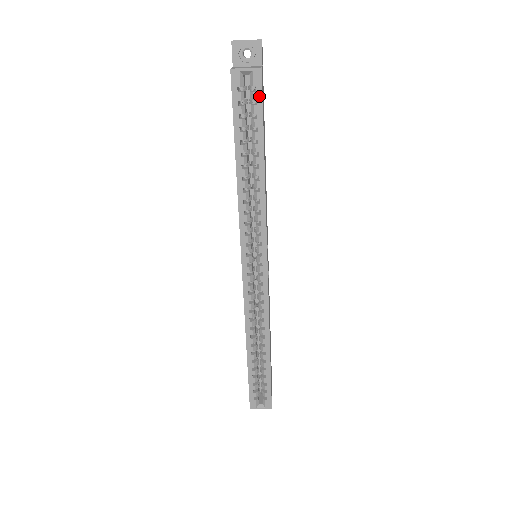
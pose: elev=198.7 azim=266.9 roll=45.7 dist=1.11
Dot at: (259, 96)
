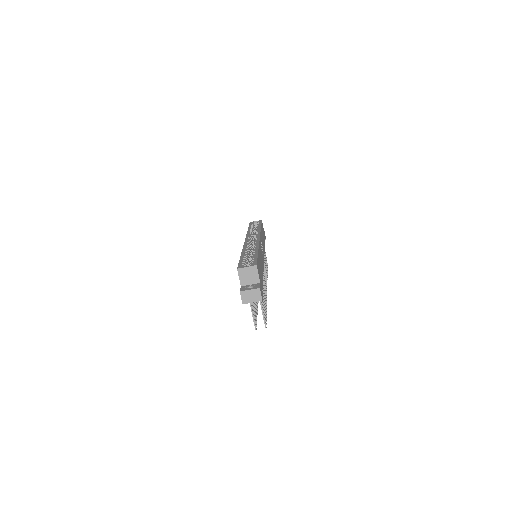
Dot at: occluded
